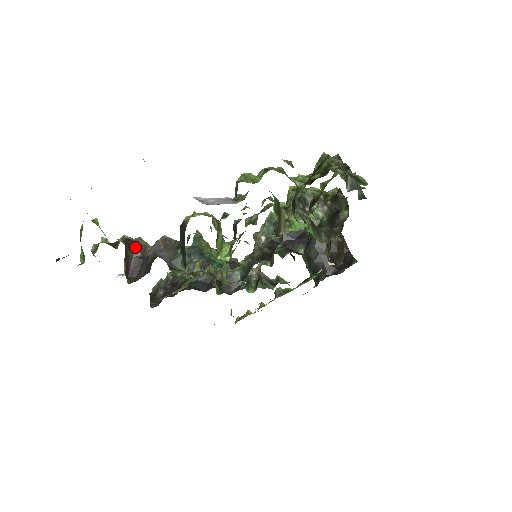
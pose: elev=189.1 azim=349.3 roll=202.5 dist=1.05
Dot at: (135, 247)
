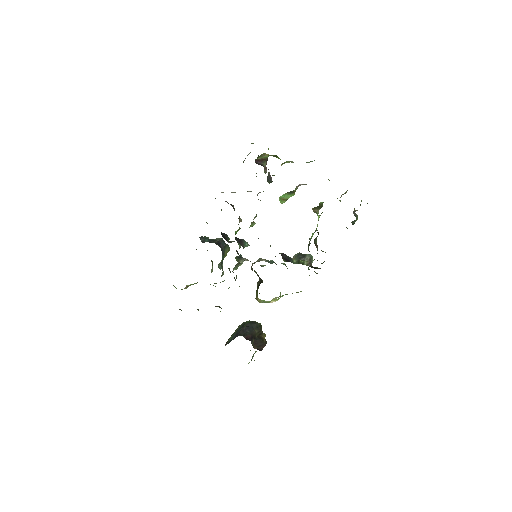
Dot at: (266, 164)
